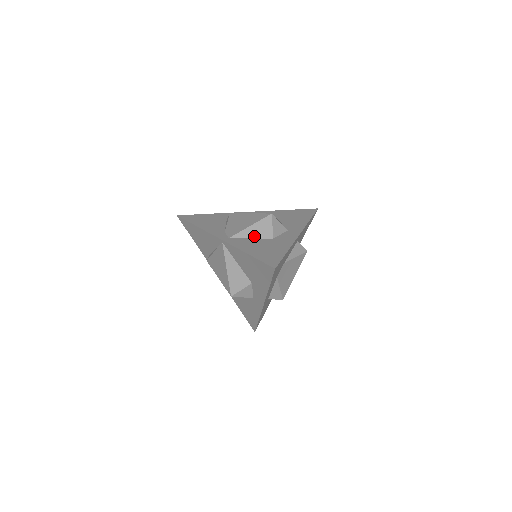
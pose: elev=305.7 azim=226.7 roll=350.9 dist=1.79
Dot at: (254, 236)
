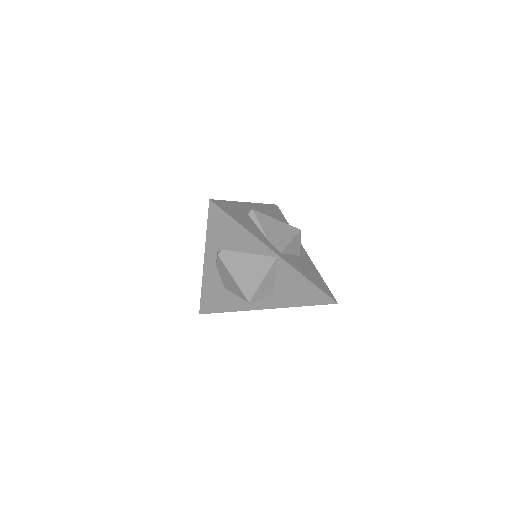
Dot at: (292, 252)
